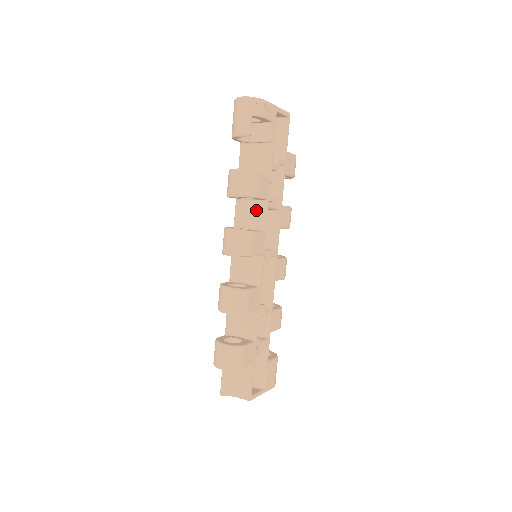
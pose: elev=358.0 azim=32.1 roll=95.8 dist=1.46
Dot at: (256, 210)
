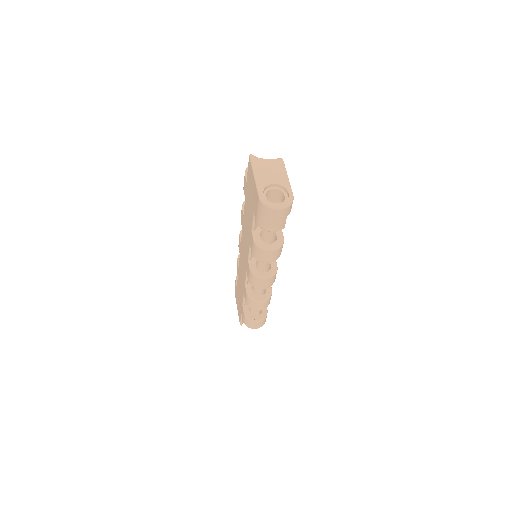
Dot at: occluded
